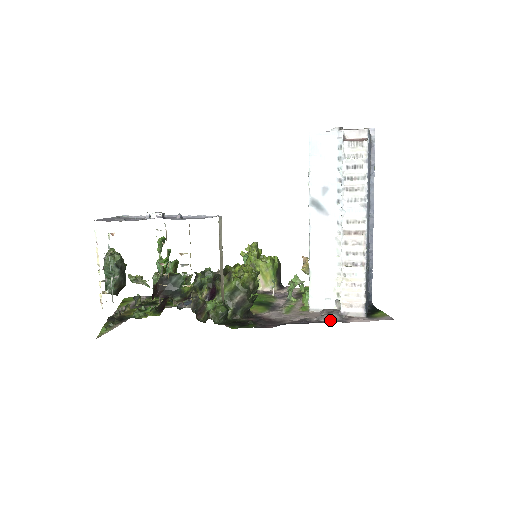
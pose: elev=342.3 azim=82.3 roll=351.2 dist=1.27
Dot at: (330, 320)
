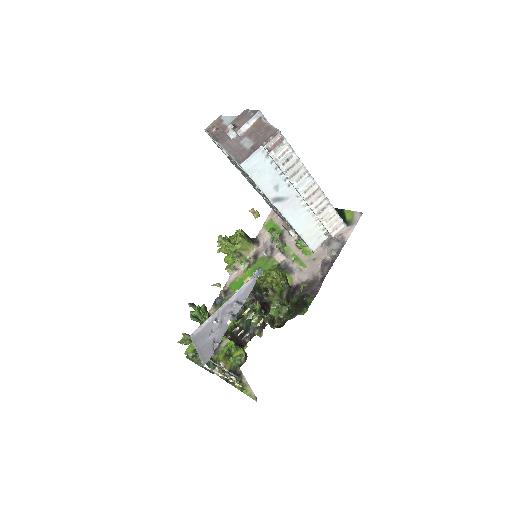
Dot at: (338, 250)
